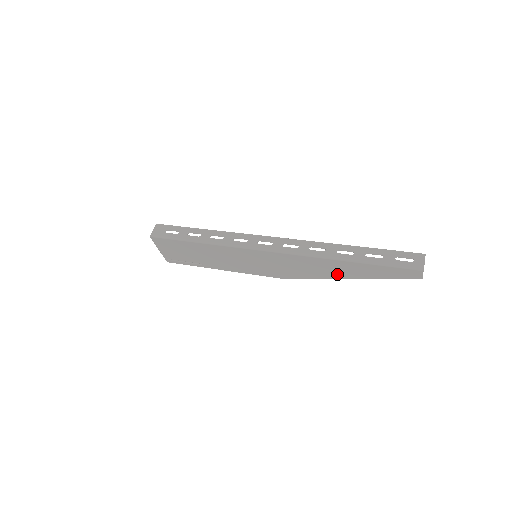
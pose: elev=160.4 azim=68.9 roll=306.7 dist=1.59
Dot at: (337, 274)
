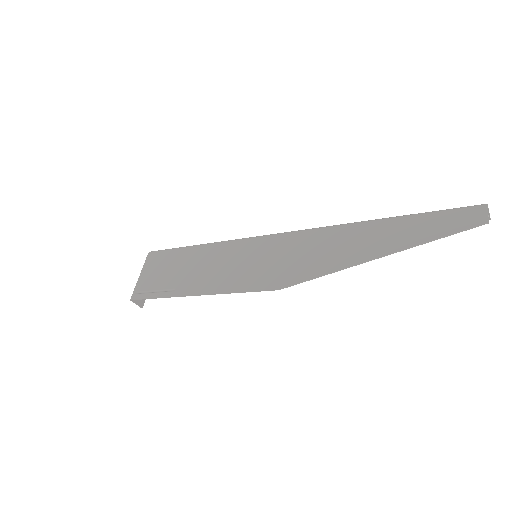
Dot at: (358, 252)
